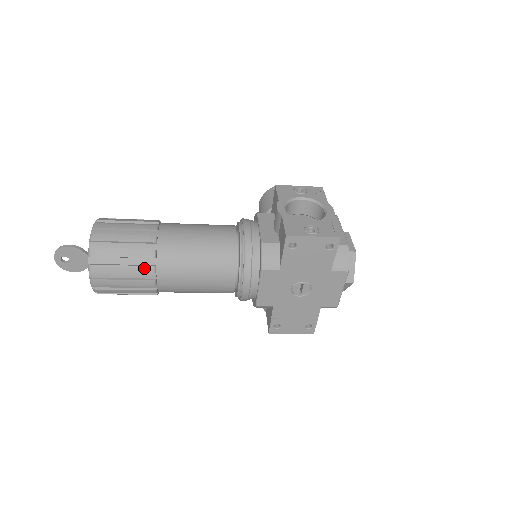
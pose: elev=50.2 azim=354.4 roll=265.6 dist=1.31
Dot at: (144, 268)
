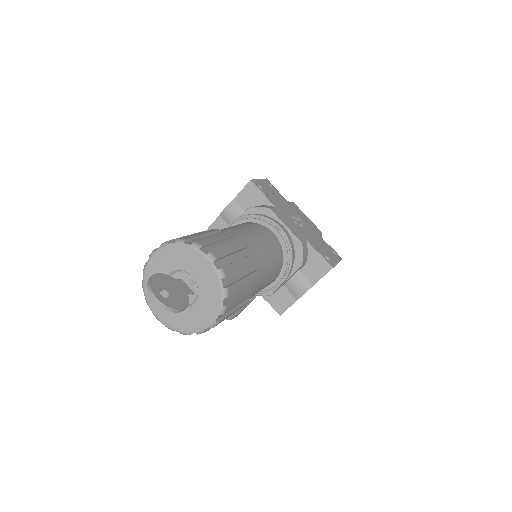
Dot at: (225, 234)
